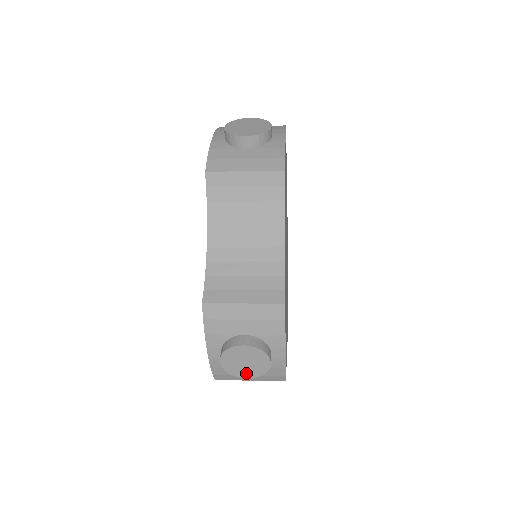
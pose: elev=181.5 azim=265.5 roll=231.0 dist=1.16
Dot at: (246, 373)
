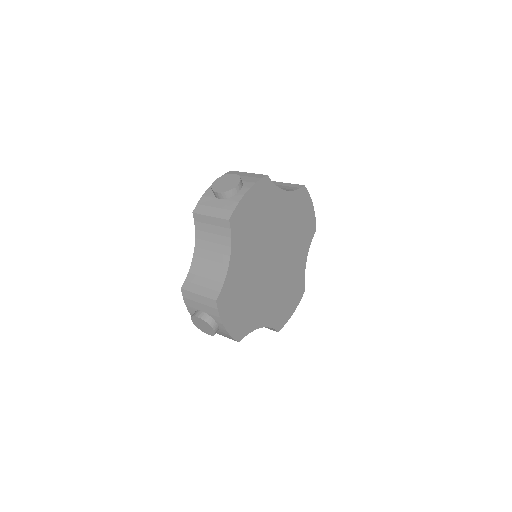
Dot at: (206, 332)
